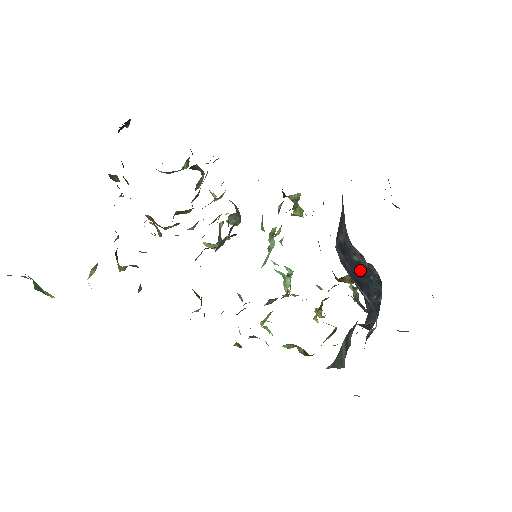
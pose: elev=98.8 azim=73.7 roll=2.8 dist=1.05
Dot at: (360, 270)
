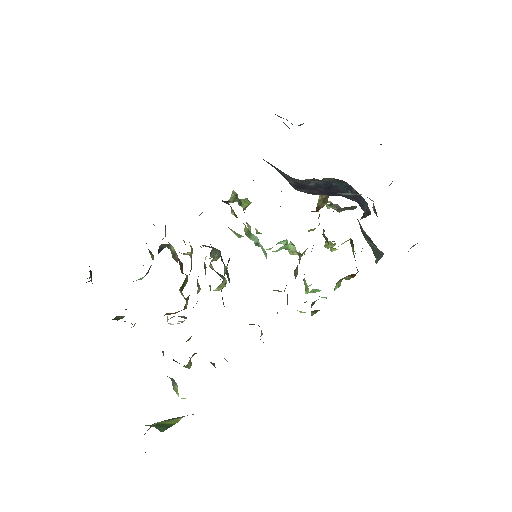
Dot at: (323, 187)
